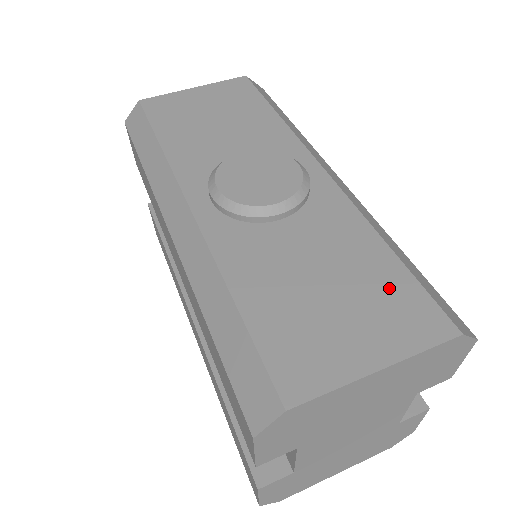
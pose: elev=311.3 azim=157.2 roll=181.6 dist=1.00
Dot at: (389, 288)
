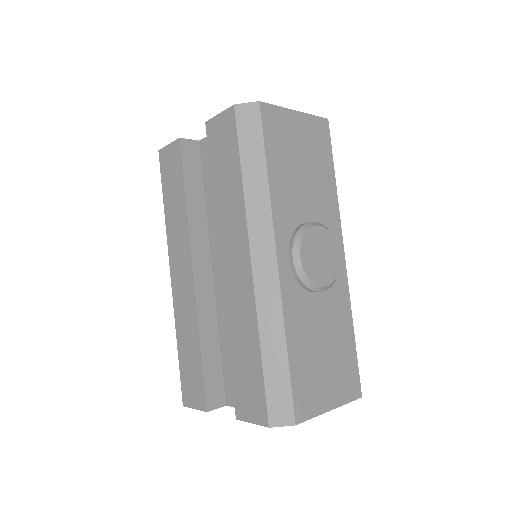
Dot at: (347, 362)
